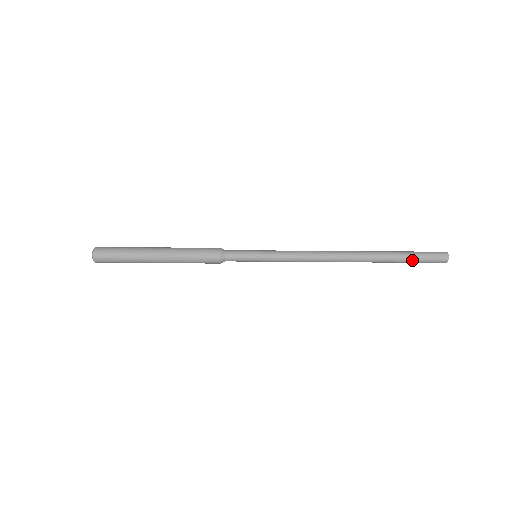
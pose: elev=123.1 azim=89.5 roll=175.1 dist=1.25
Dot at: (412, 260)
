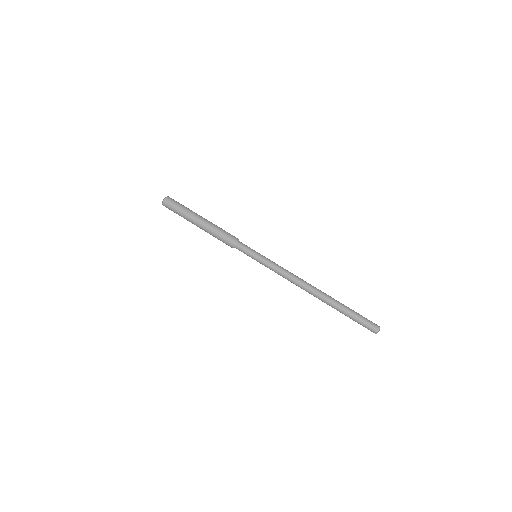
Dot at: (352, 319)
